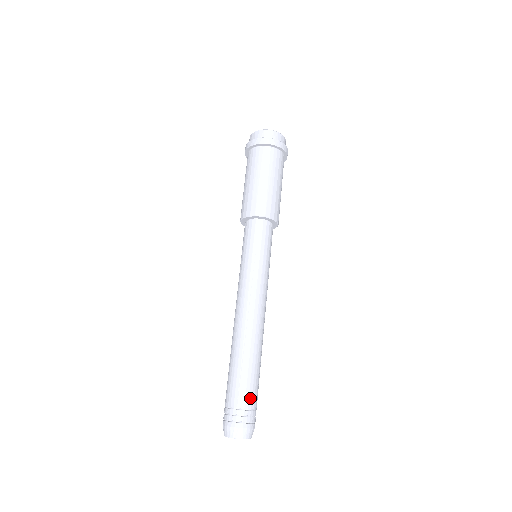
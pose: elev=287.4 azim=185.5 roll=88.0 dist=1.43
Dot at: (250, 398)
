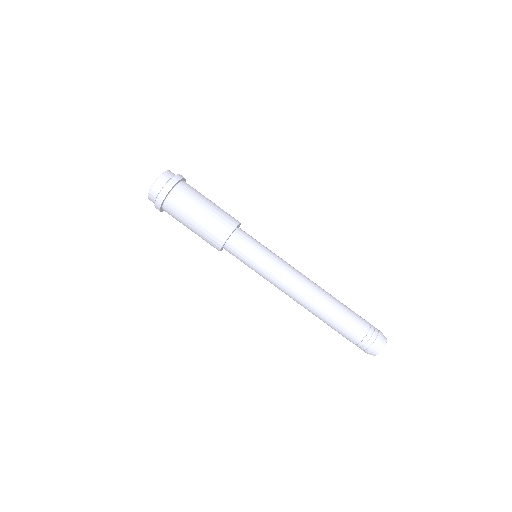
Dot at: (361, 324)
